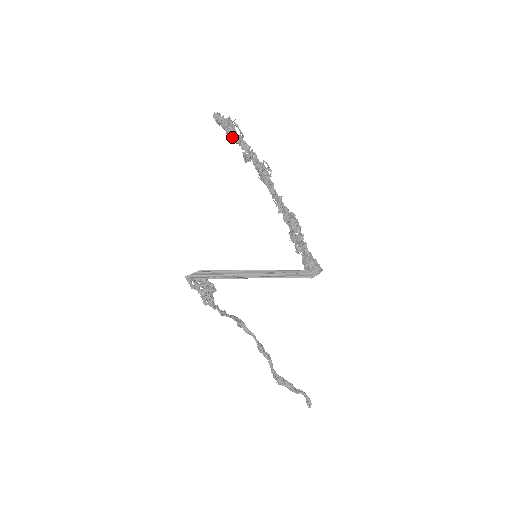
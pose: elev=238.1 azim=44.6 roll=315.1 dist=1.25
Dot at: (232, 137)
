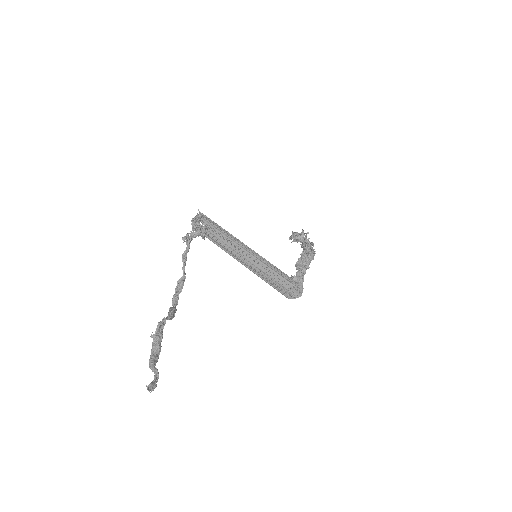
Dot at: (298, 235)
